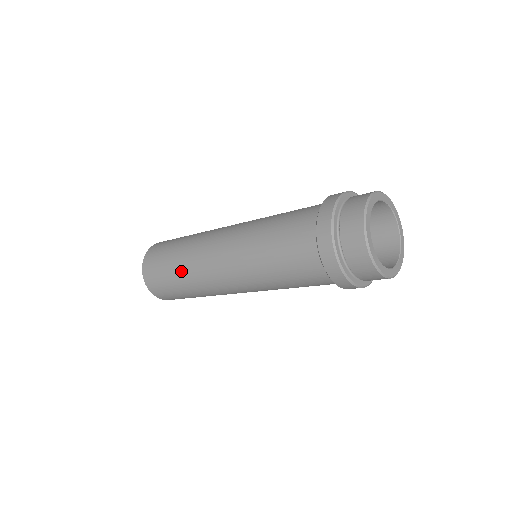
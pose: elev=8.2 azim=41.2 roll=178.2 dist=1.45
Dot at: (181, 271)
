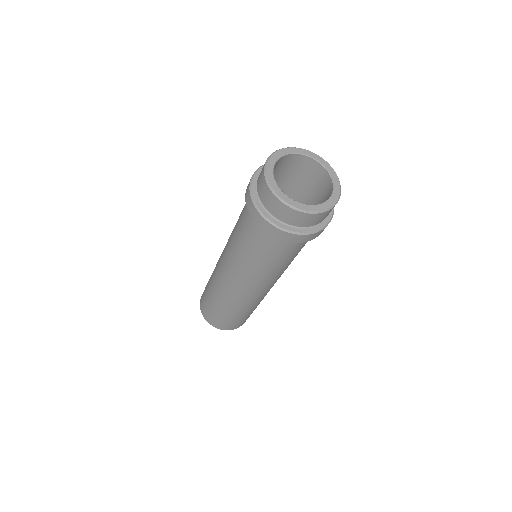
Dot at: (214, 296)
